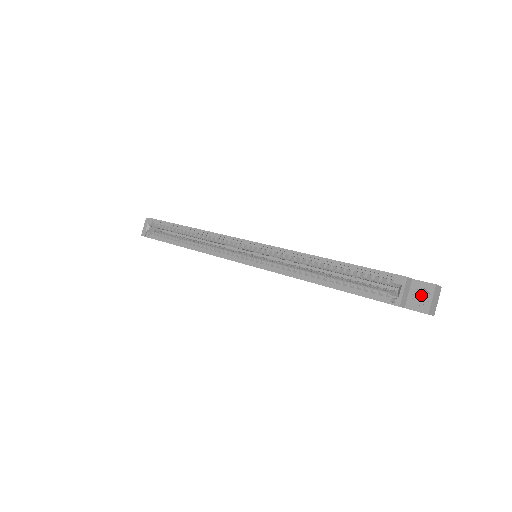
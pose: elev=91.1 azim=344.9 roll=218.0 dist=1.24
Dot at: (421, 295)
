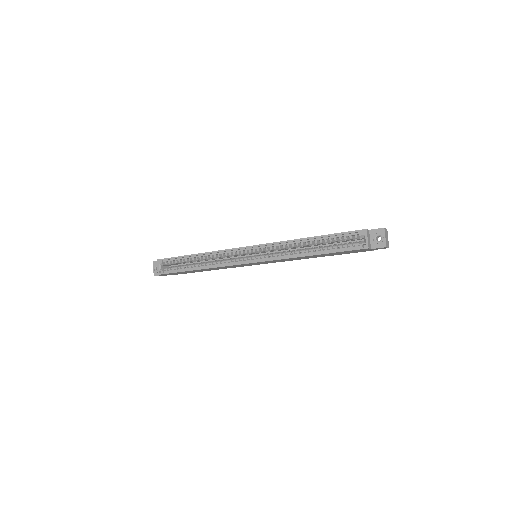
Dot at: (377, 238)
